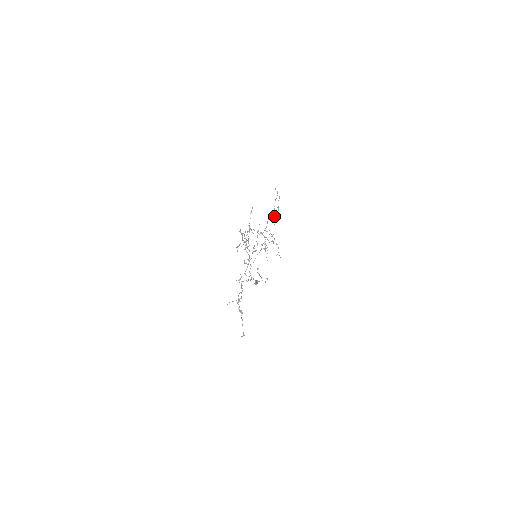
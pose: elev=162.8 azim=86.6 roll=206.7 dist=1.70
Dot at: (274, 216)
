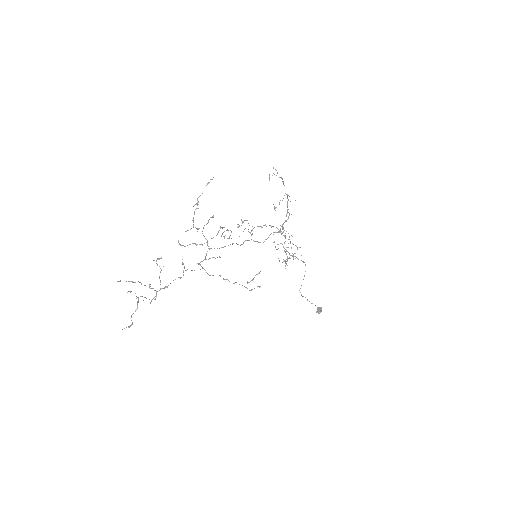
Dot at: (273, 204)
